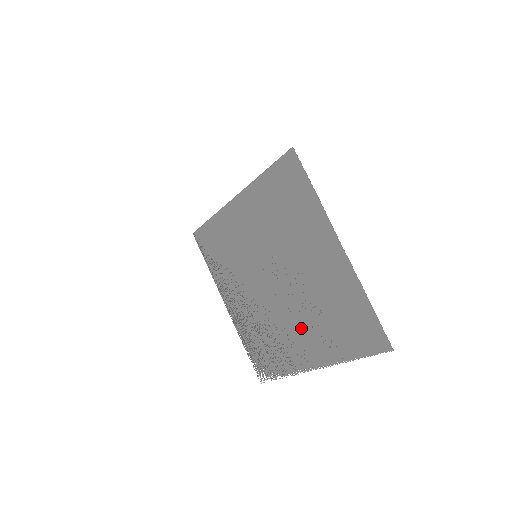
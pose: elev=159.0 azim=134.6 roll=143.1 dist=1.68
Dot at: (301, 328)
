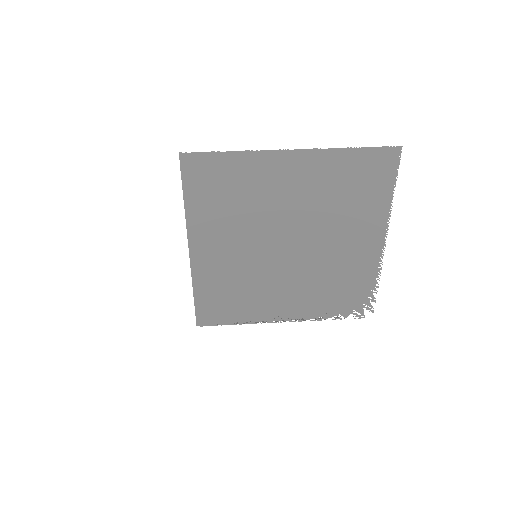
Dot at: (343, 239)
